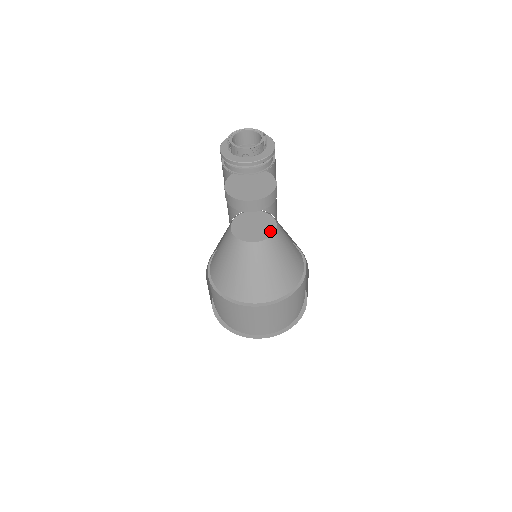
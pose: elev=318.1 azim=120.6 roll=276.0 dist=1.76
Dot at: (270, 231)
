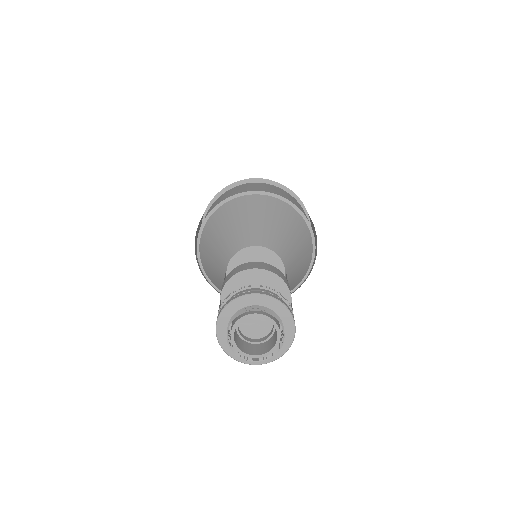
Dot at: occluded
